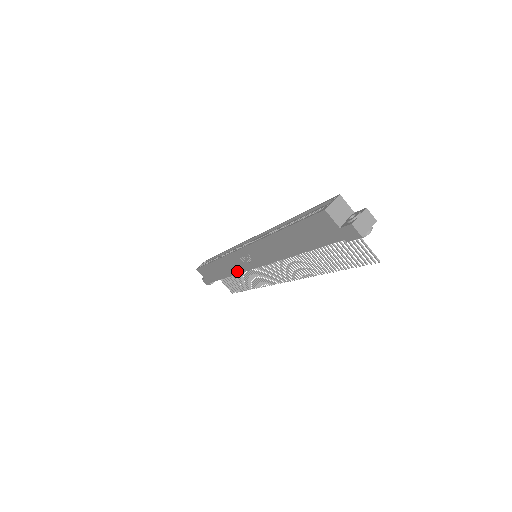
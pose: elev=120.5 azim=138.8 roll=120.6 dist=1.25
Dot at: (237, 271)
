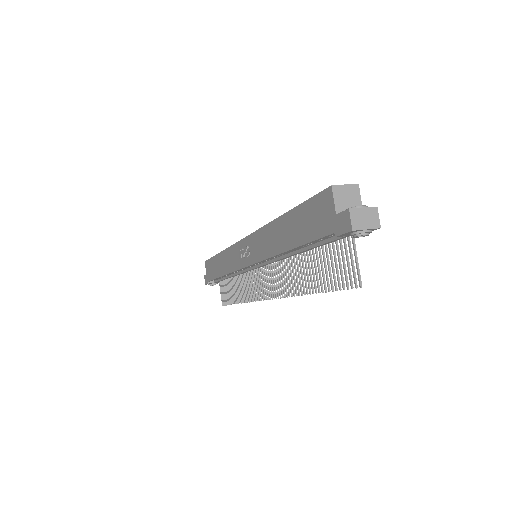
Dot at: (233, 268)
